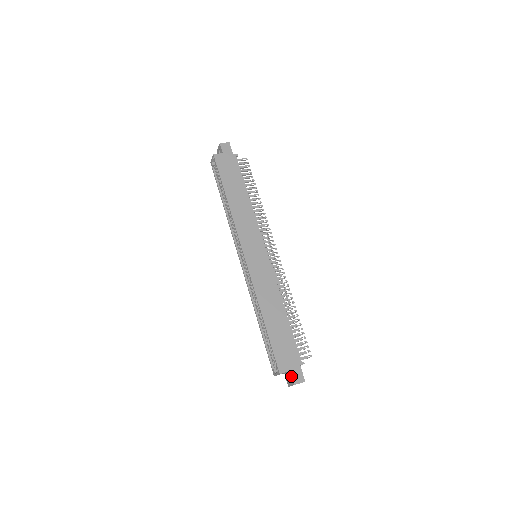
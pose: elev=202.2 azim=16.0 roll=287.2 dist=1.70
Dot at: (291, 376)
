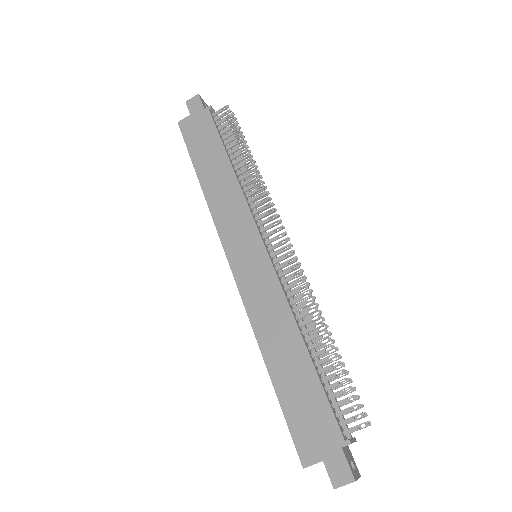
Dot at: occluded
